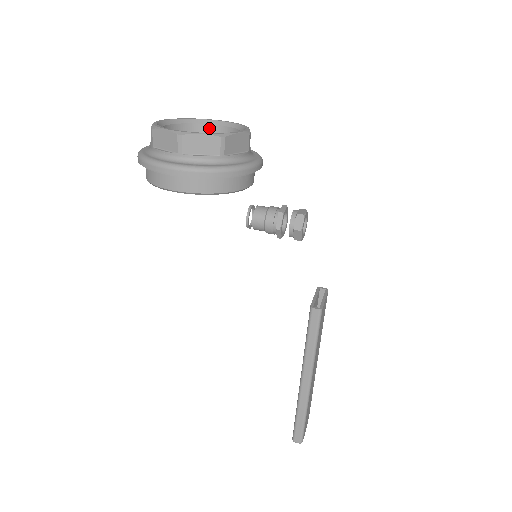
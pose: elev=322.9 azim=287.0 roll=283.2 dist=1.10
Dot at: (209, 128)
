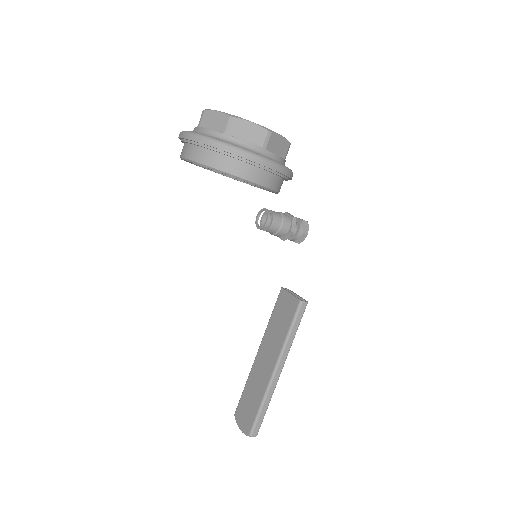
Dot at: occluded
